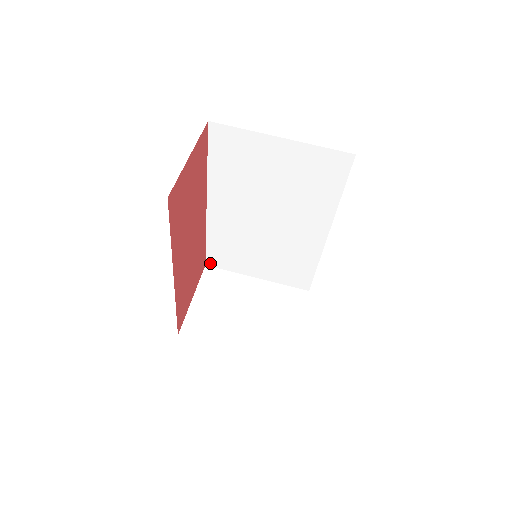
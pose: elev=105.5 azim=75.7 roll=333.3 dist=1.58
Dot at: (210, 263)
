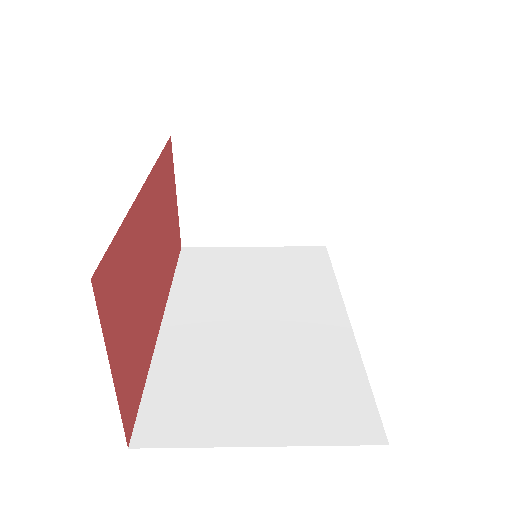
Dot at: (142, 438)
